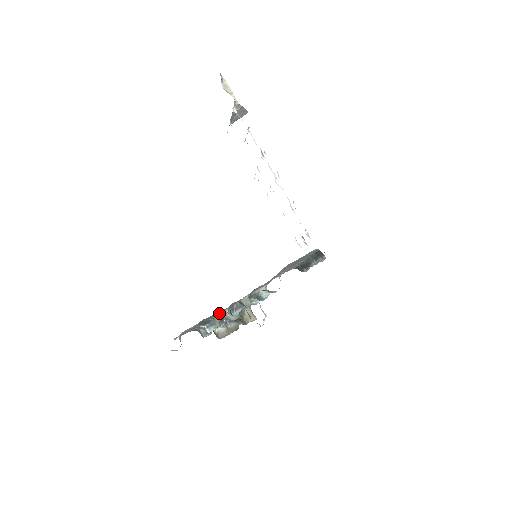
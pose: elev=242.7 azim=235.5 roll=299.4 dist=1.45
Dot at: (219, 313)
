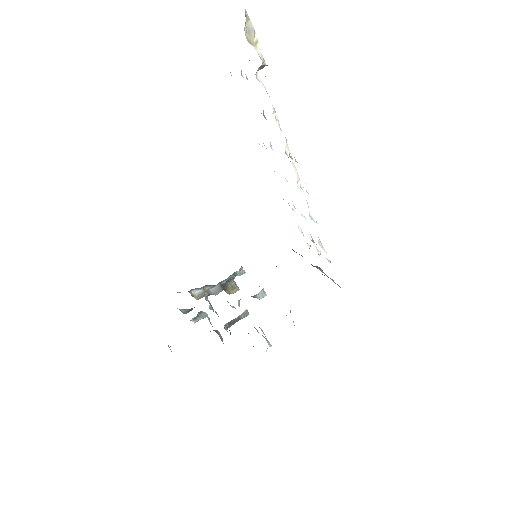
Dot at: (216, 330)
